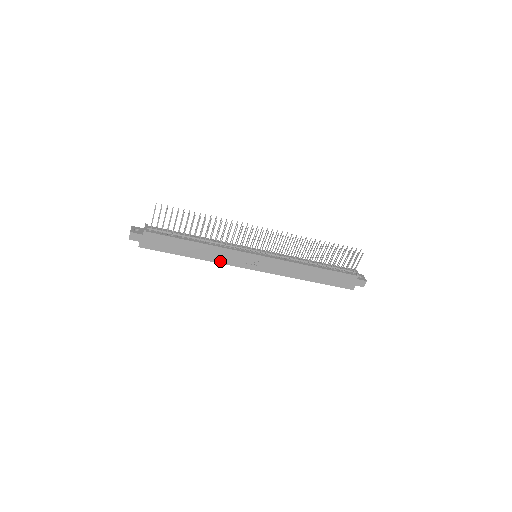
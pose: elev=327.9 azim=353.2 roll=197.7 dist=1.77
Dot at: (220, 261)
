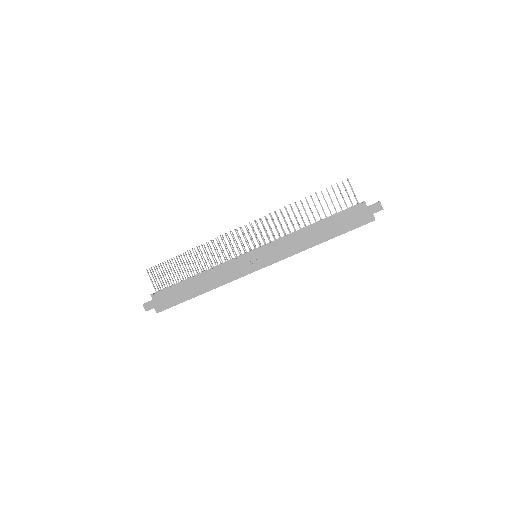
Dot at: (227, 281)
